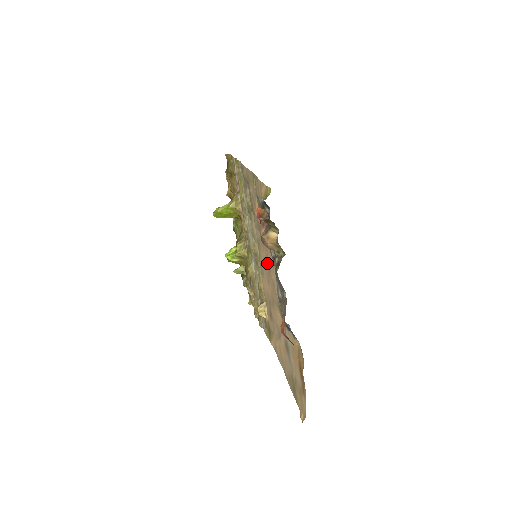
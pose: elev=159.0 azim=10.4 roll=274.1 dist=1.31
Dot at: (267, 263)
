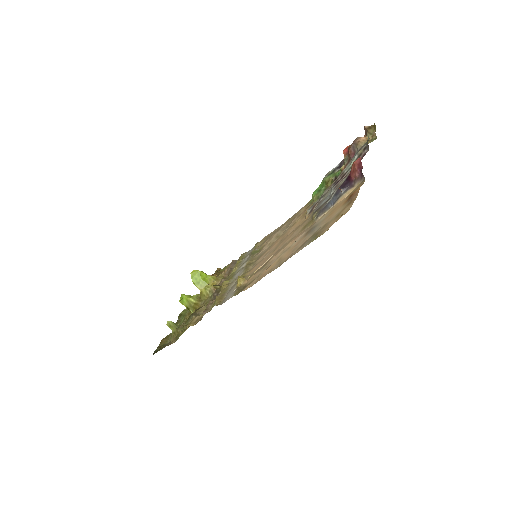
Dot at: (282, 239)
